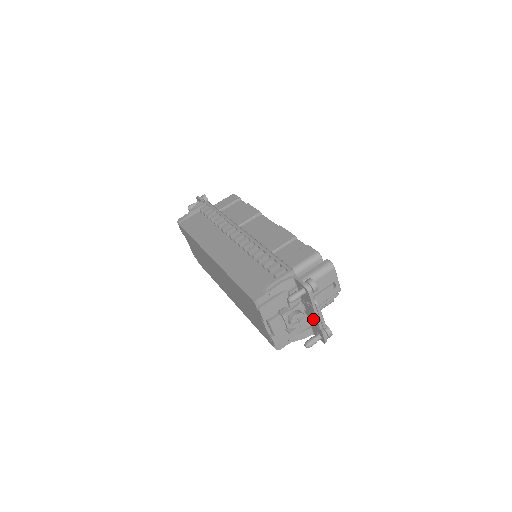
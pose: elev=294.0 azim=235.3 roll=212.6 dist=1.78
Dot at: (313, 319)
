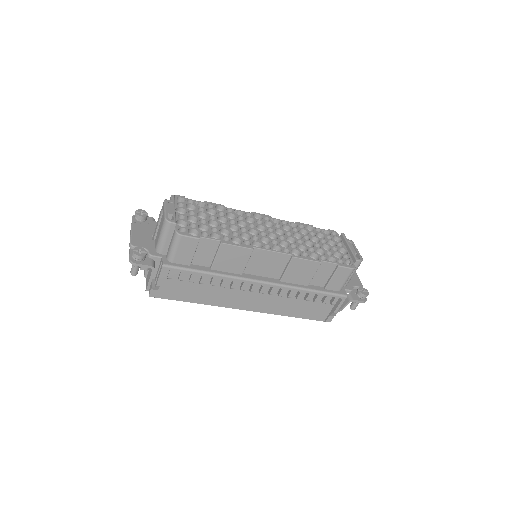
Dot at: occluded
